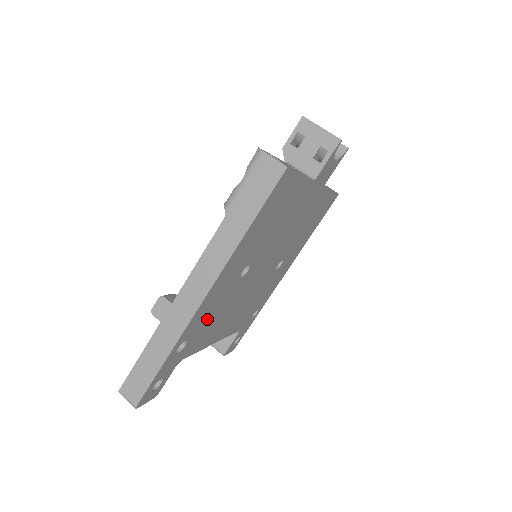
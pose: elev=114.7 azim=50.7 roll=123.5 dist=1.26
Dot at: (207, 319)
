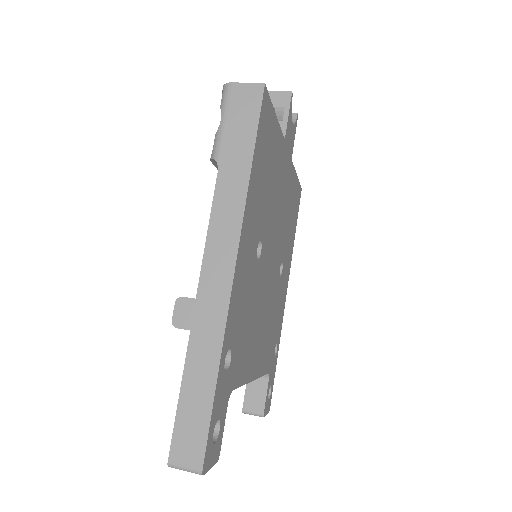
Dot at: (242, 319)
